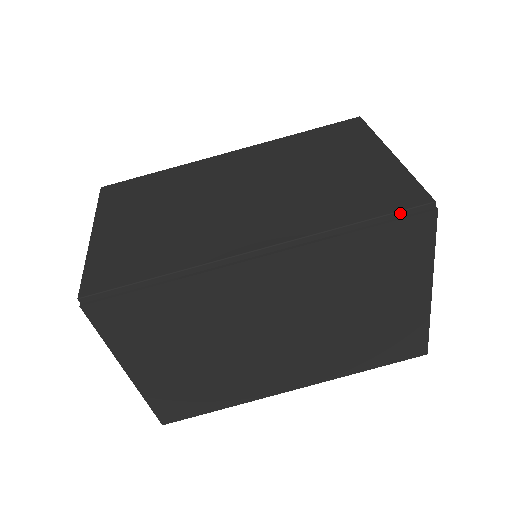
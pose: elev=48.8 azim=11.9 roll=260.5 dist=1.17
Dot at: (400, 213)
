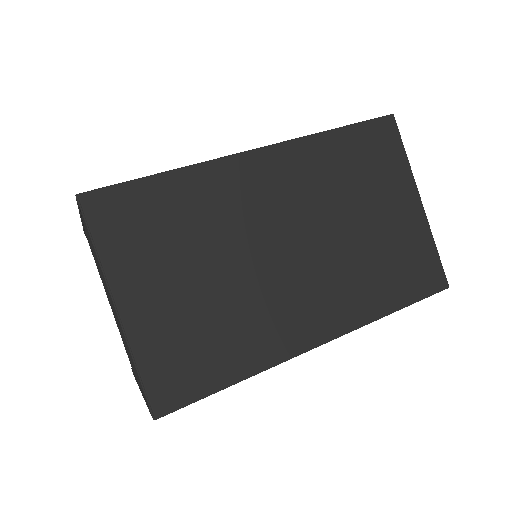
Dot at: occluded
